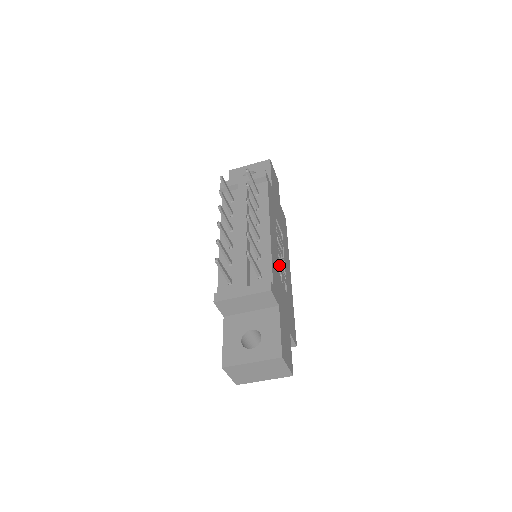
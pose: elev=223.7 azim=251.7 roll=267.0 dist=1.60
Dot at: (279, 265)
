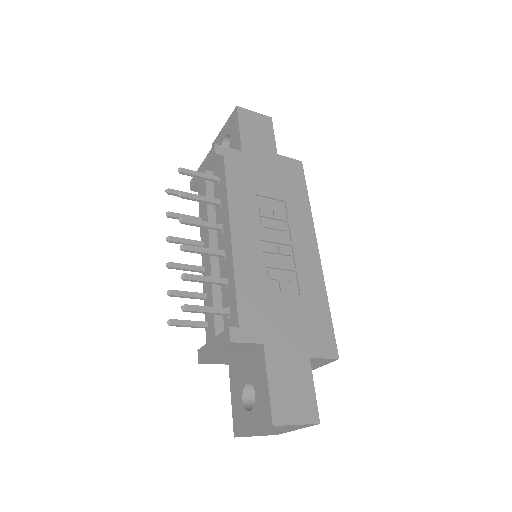
Dot at: (271, 267)
